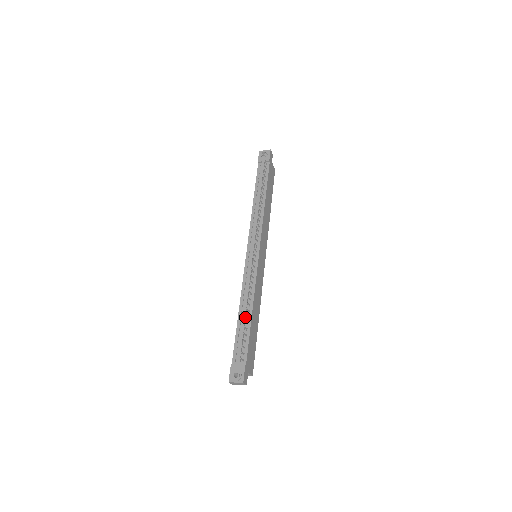
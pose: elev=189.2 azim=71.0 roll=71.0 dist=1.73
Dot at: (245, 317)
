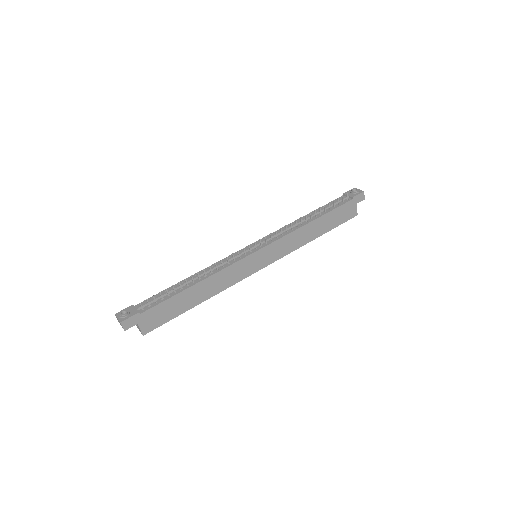
Dot at: (185, 283)
